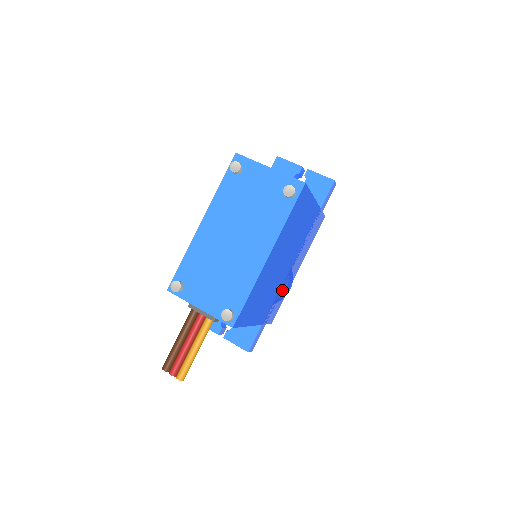
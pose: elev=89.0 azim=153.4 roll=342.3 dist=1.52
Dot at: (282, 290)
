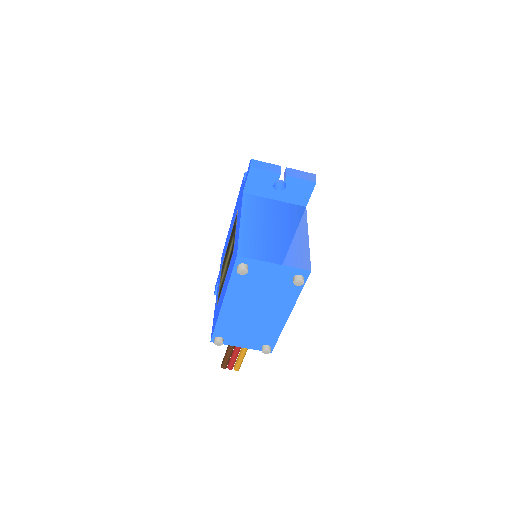
Dot at: occluded
